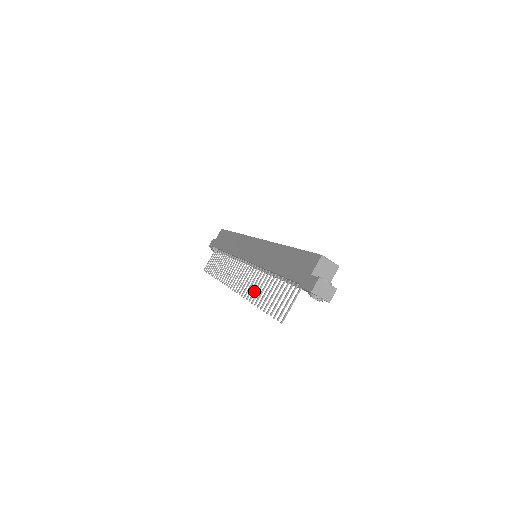
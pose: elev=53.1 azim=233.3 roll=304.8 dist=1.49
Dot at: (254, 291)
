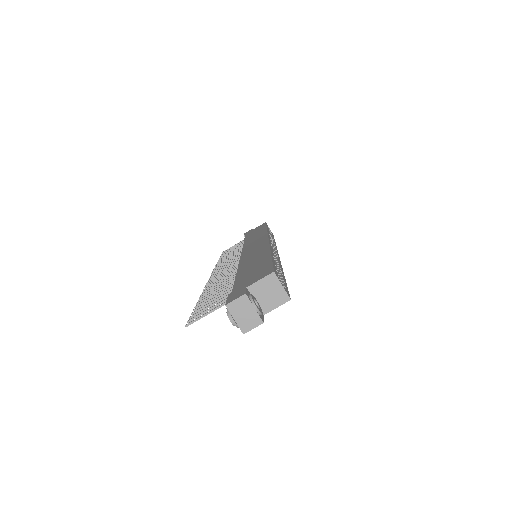
Dot at: (214, 285)
